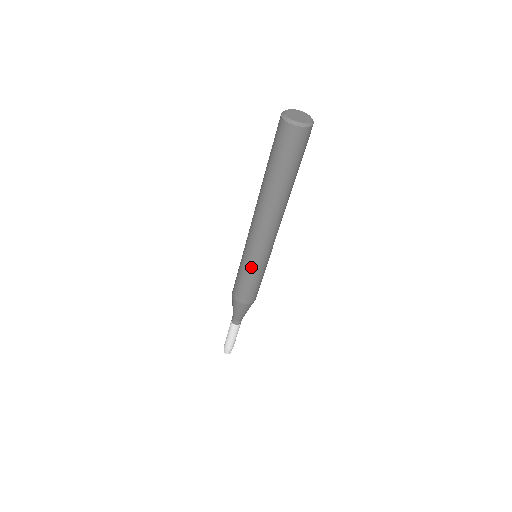
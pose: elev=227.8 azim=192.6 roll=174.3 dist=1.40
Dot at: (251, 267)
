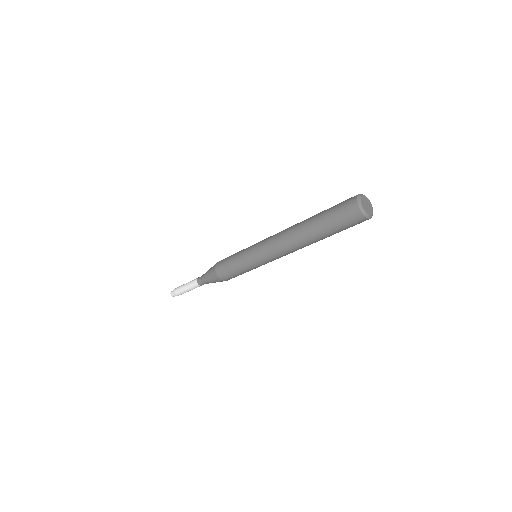
Dot at: (249, 264)
